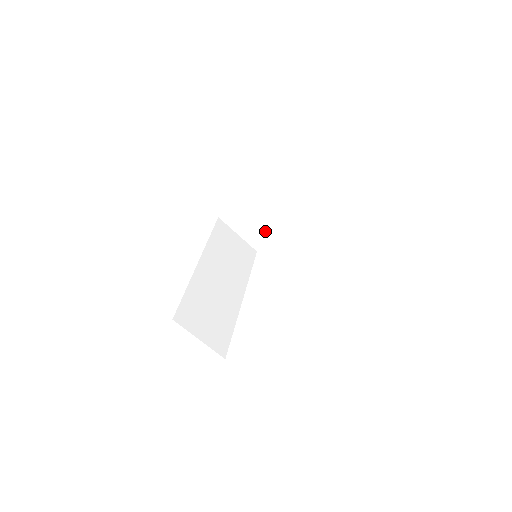
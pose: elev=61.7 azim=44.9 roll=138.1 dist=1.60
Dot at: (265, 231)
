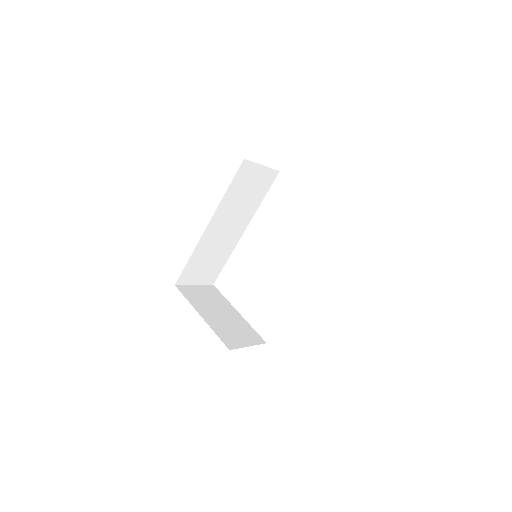
Dot at: occluded
